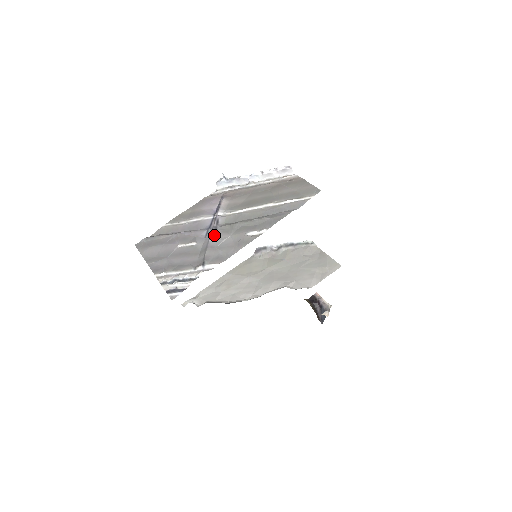
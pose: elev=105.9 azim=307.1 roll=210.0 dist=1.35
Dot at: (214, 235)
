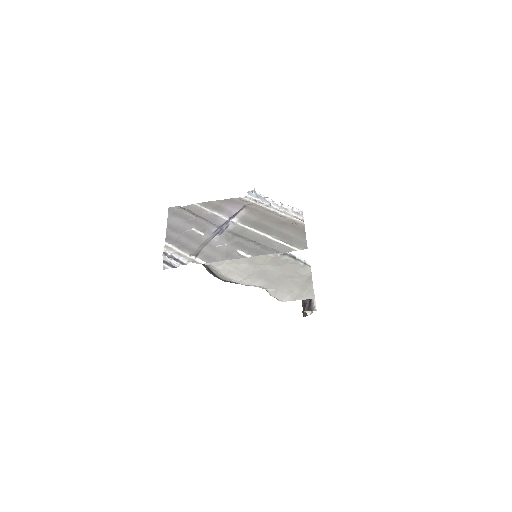
Dot at: (218, 236)
